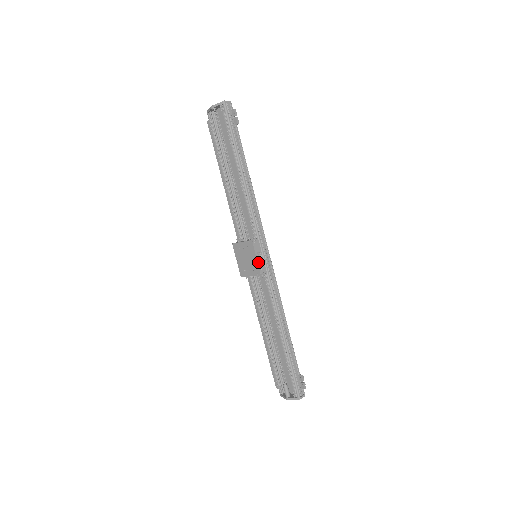
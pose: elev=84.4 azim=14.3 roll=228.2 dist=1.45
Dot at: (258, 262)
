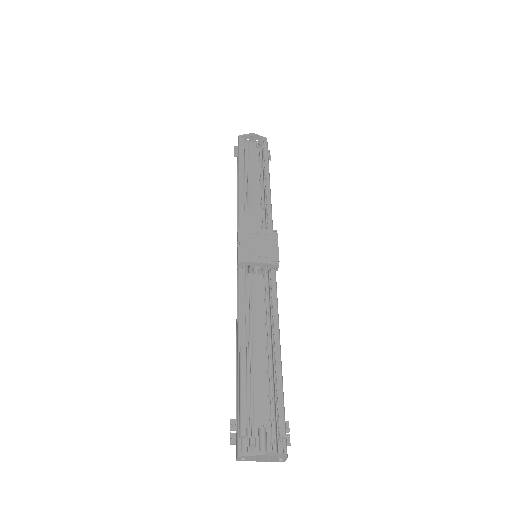
Dot at: (278, 251)
